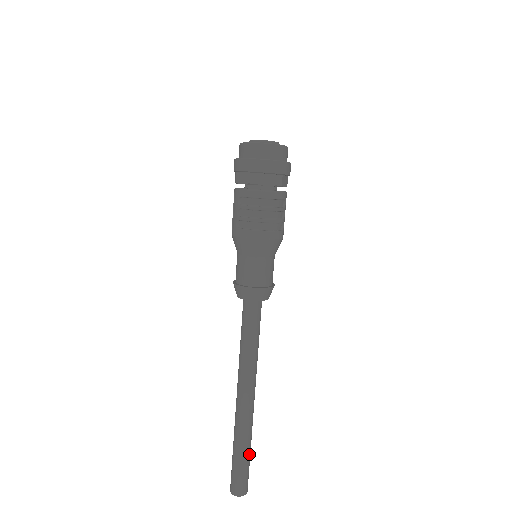
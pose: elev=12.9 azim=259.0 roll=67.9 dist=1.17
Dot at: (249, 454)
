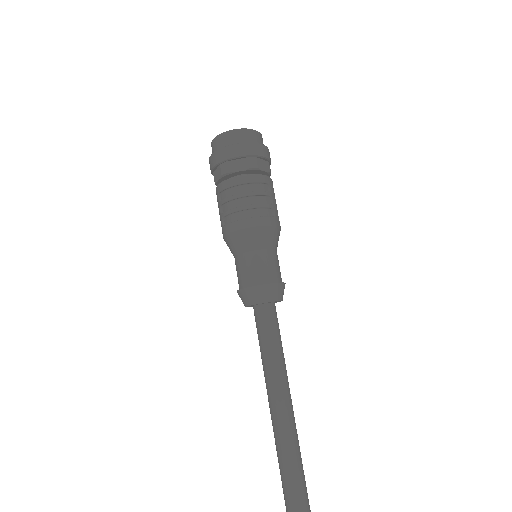
Dot at: out of frame
